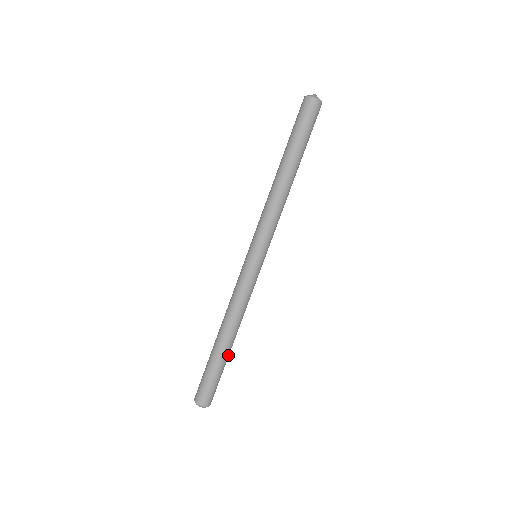
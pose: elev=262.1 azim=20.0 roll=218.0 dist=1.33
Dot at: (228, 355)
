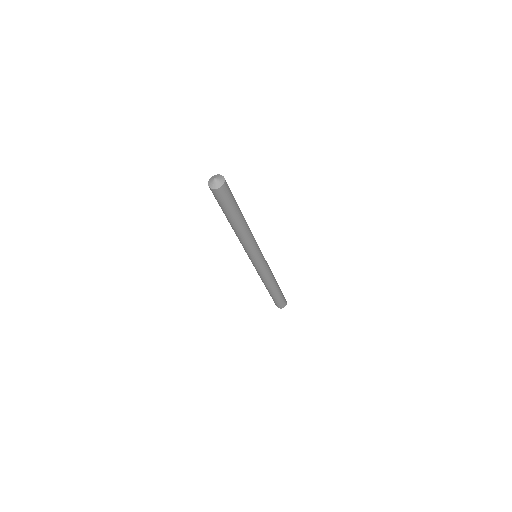
Dot at: (278, 285)
